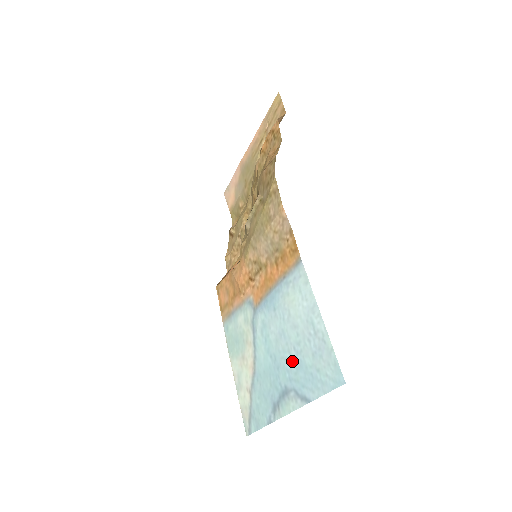
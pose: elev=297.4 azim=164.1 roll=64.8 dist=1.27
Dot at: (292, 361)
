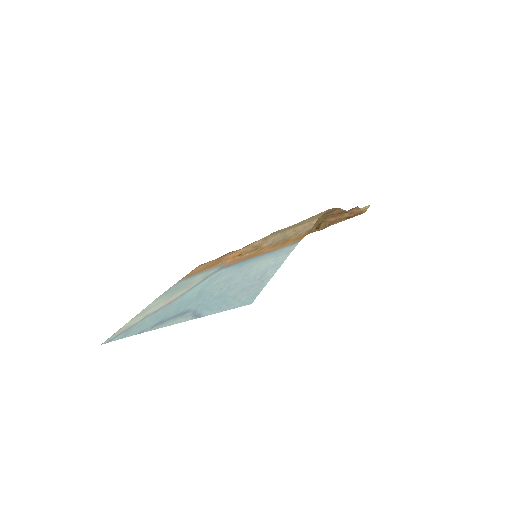
Dot at: (217, 294)
